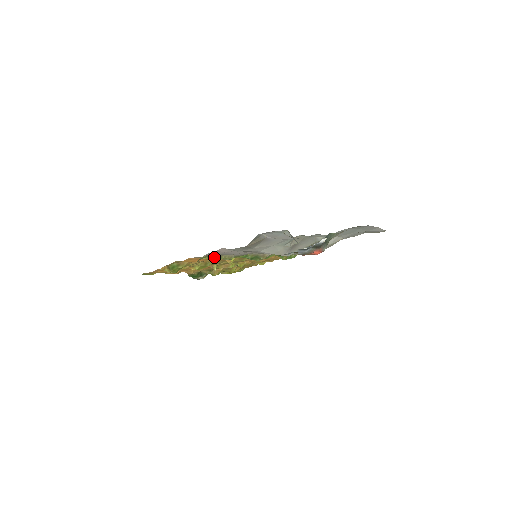
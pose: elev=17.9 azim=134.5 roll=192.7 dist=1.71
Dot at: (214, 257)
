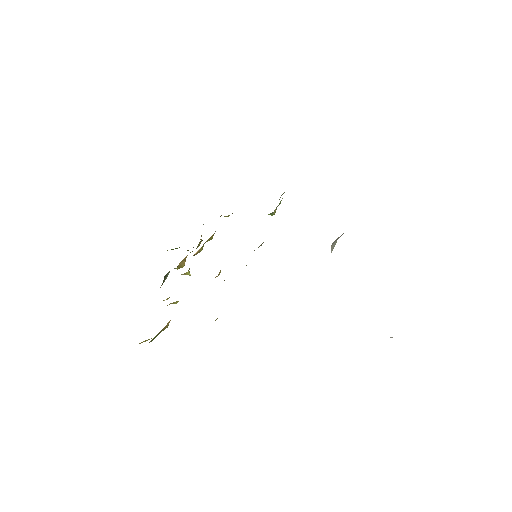
Dot at: occluded
